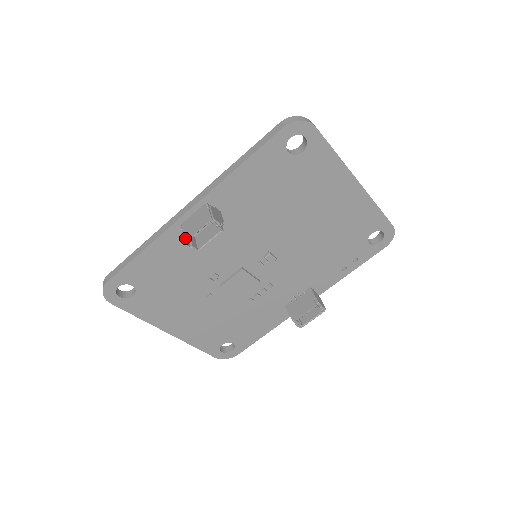
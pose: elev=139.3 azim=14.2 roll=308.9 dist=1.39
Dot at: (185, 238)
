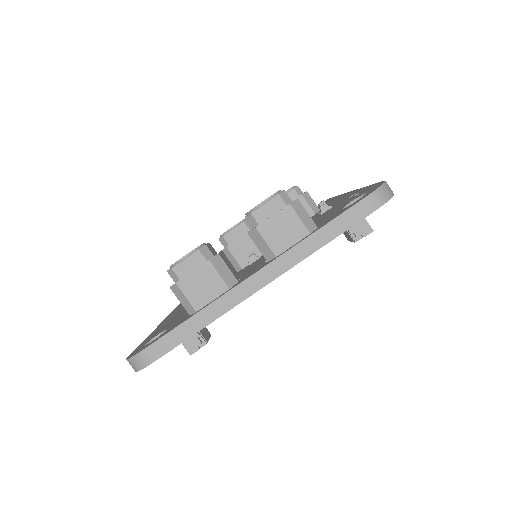
Dot at: occluded
